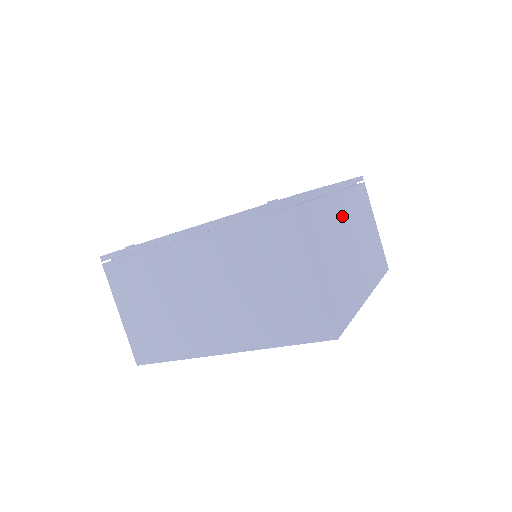
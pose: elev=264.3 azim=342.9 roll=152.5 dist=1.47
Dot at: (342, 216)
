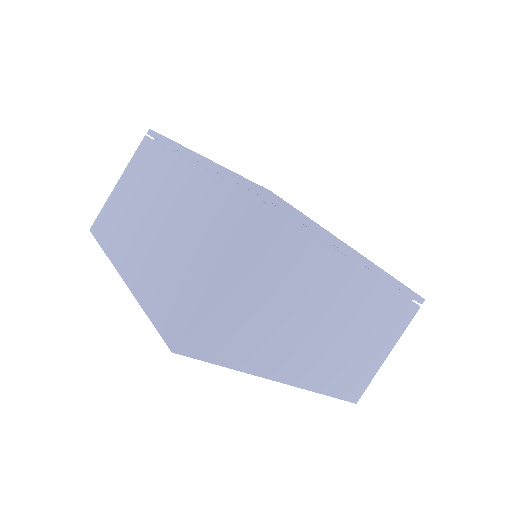
Dot at: (334, 287)
